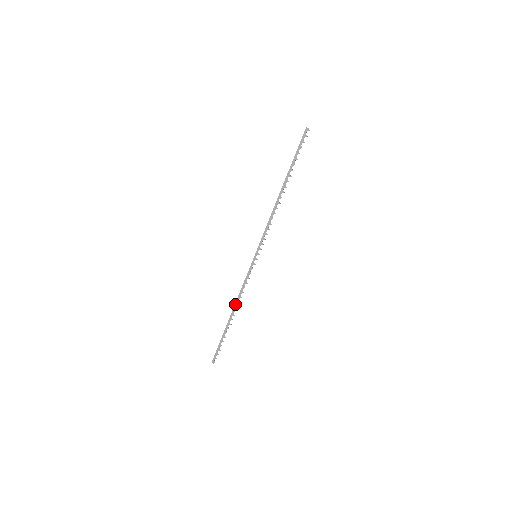
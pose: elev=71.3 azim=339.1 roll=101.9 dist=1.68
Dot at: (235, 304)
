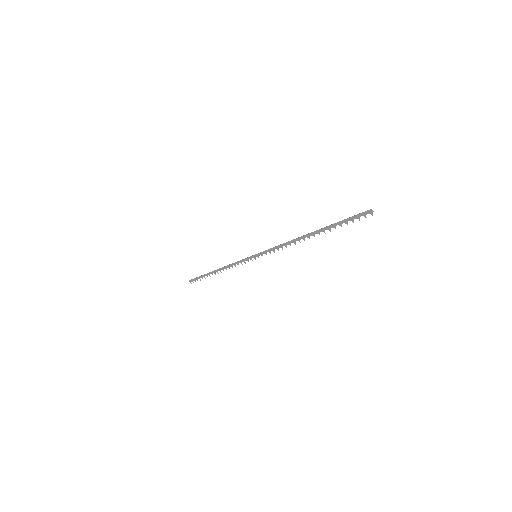
Dot at: (222, 267)
